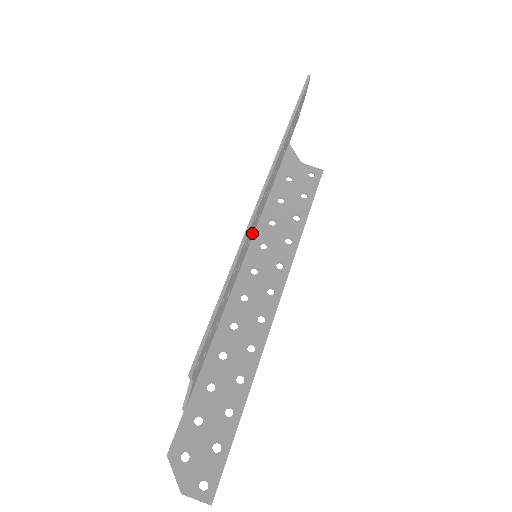
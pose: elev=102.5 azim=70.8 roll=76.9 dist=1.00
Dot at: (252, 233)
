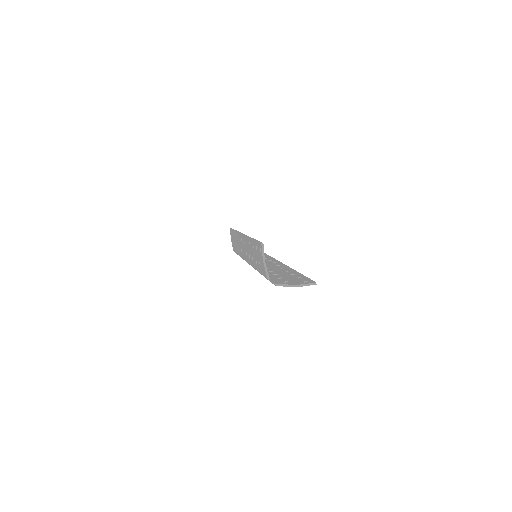
Dot at: occluded
